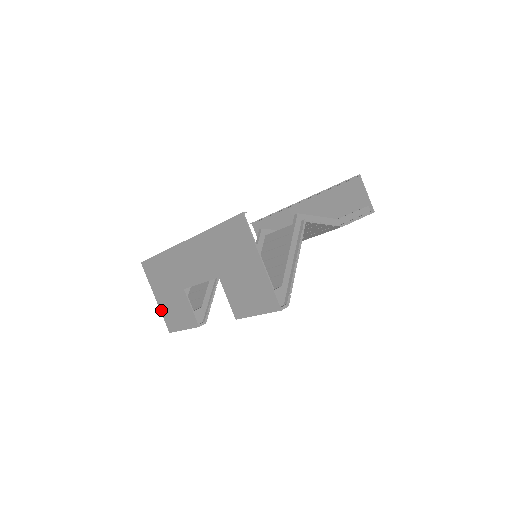
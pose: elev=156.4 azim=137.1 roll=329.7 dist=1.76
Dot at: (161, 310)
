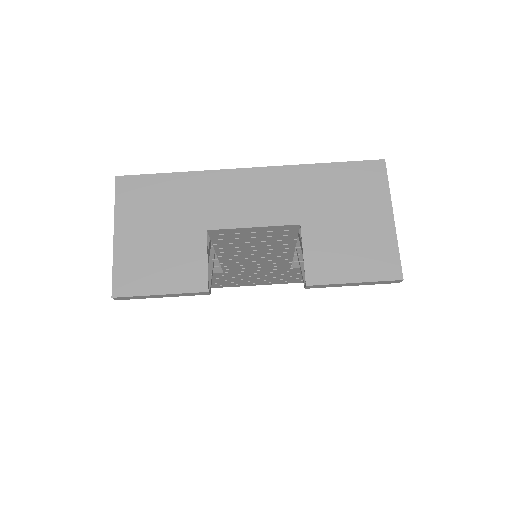
Dot at: (116, 256)
